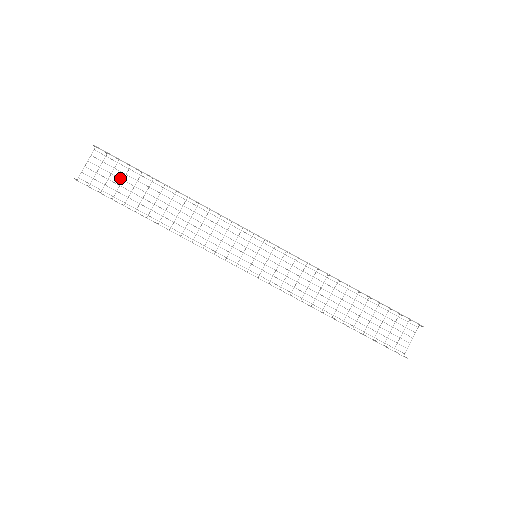
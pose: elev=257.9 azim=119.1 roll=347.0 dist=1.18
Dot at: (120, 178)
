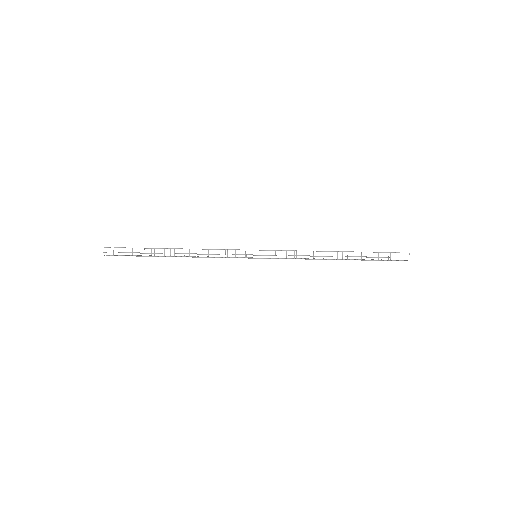
Dot at: occluded
